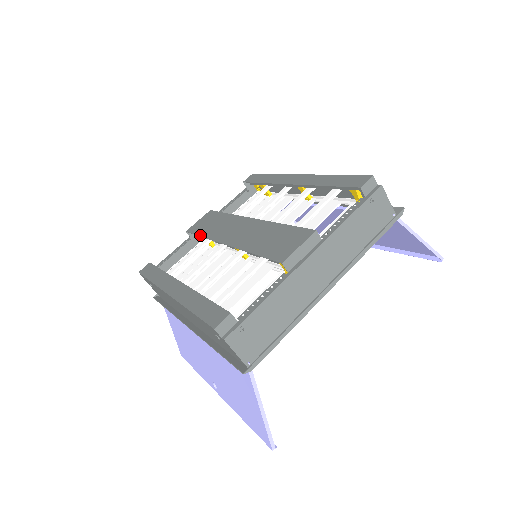
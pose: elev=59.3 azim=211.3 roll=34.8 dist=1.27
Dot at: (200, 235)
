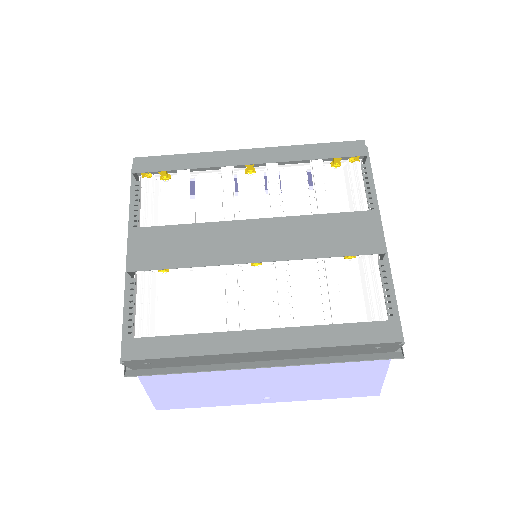
Dot at: (180, 267)
